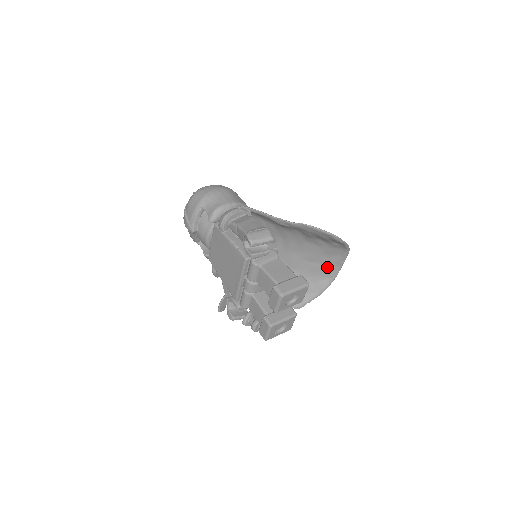
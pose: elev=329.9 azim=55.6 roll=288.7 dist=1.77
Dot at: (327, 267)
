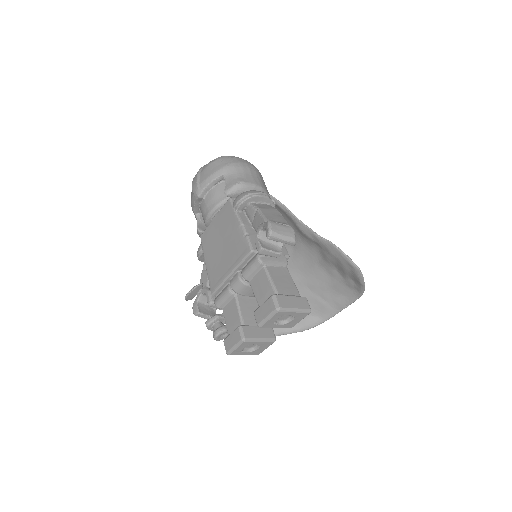
Dot at: (325, 304)
